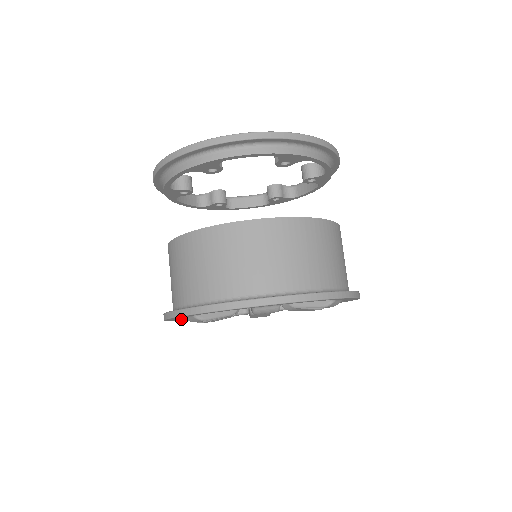
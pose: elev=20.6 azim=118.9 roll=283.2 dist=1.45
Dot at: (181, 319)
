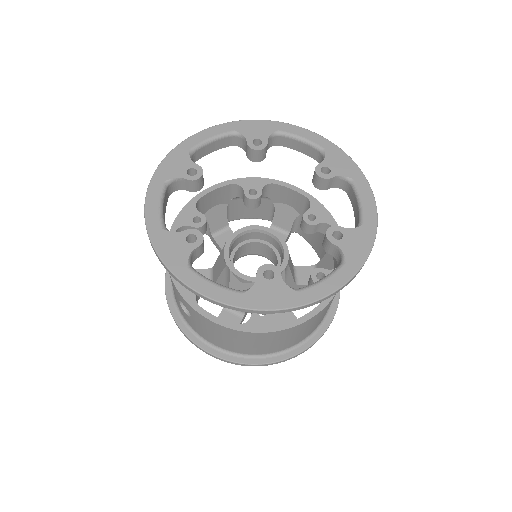
Dot at: occluded
